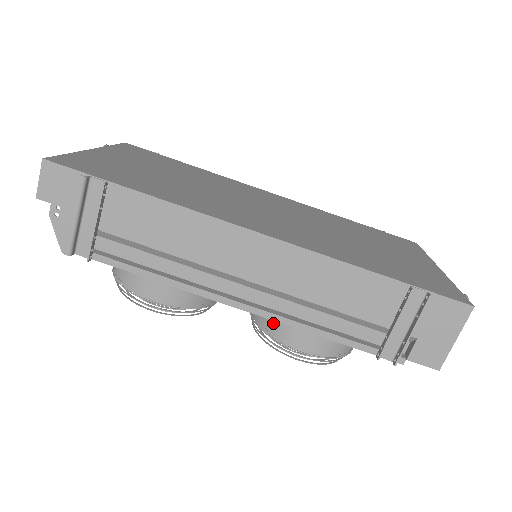
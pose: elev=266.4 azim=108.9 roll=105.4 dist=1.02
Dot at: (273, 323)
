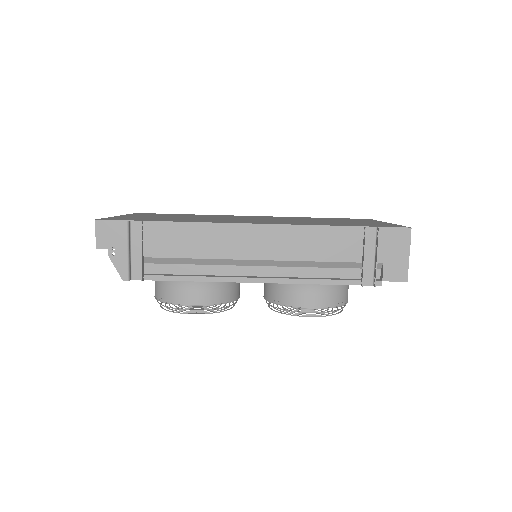
Dot at: (283, 295)
